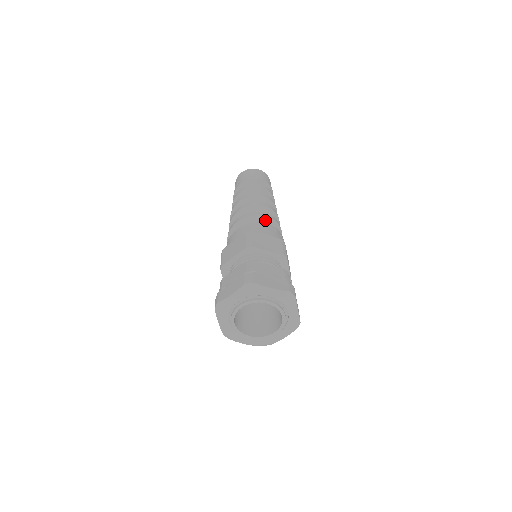
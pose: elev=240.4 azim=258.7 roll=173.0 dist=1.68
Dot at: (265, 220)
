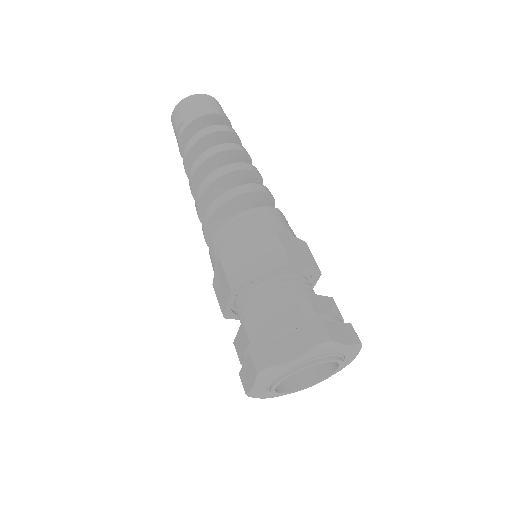
Dot at: (234, 202)
